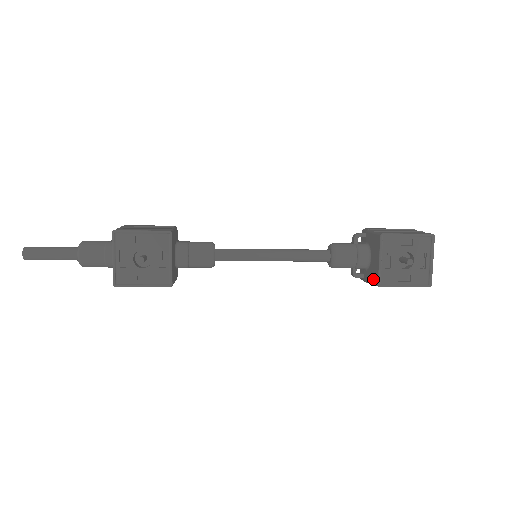
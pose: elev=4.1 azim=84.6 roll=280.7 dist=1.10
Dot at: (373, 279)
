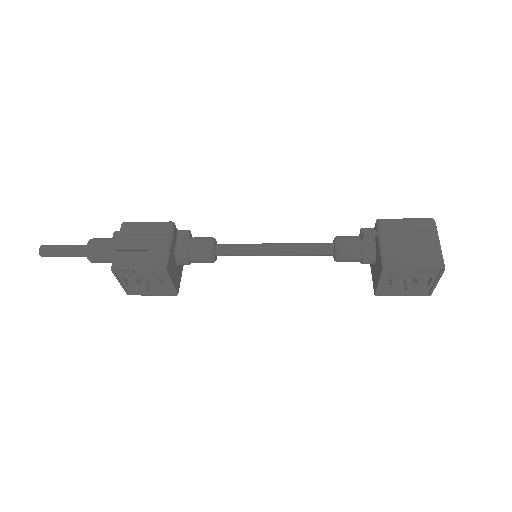
Dot at: (373, 282)
